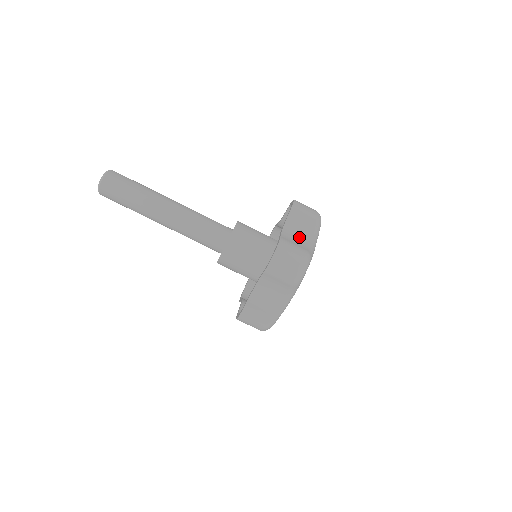
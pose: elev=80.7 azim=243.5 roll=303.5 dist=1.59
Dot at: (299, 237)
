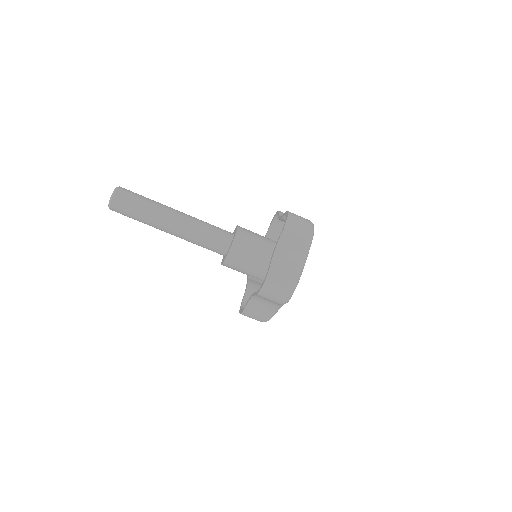
Dot at: occluded
